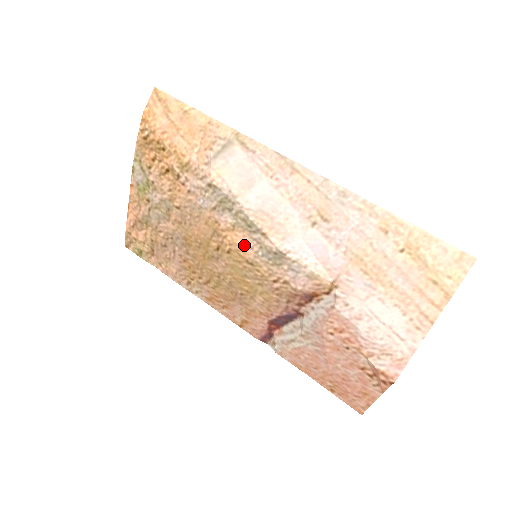
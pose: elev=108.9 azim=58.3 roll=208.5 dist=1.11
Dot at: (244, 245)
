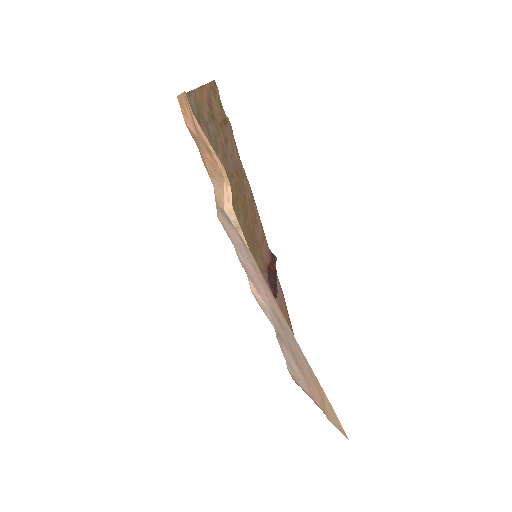
Dot at: occluded
